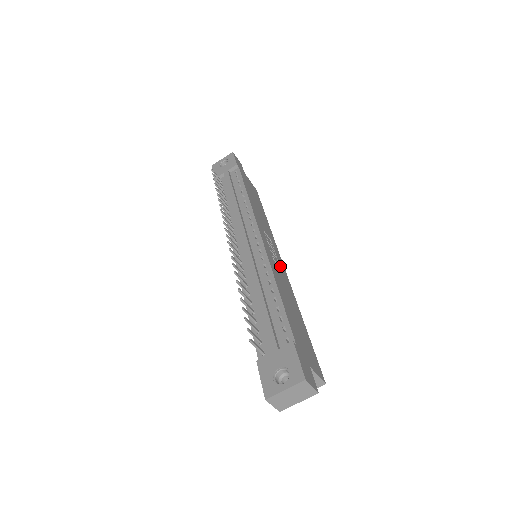
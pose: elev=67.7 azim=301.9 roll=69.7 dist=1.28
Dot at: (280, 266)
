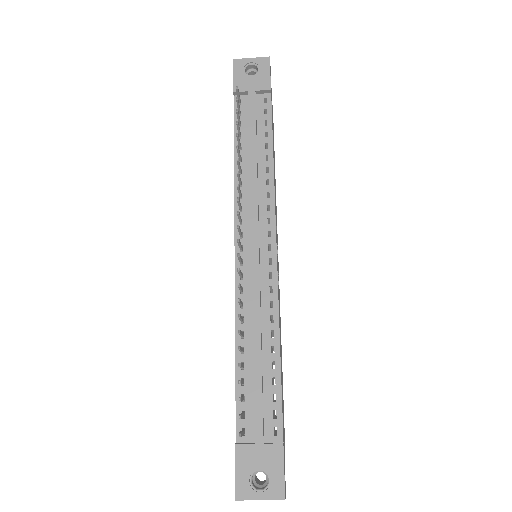
Dot at: occluded
